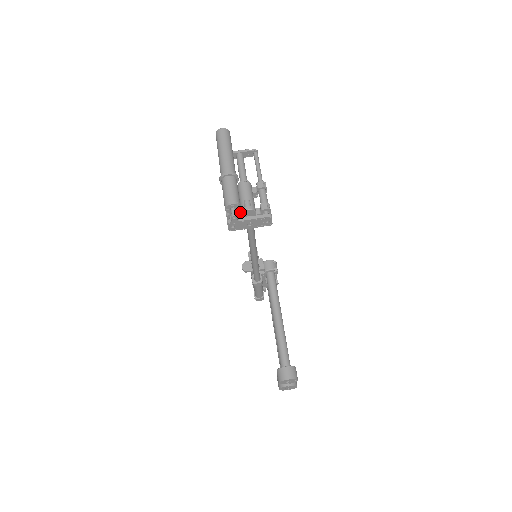
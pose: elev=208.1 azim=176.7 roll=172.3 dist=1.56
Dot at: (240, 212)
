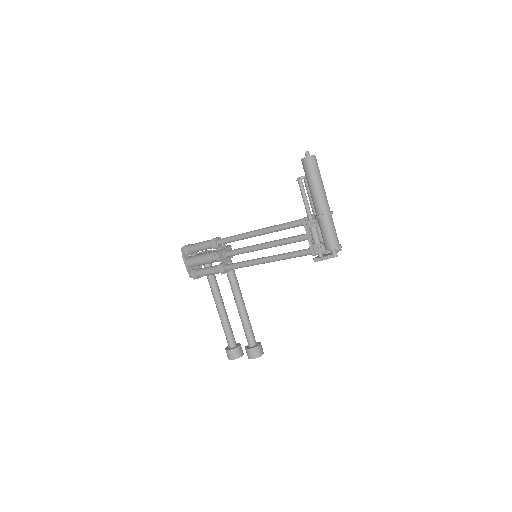
Dot at: occluded
